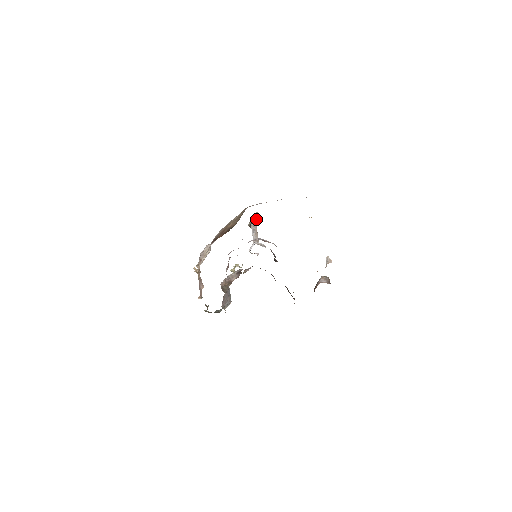
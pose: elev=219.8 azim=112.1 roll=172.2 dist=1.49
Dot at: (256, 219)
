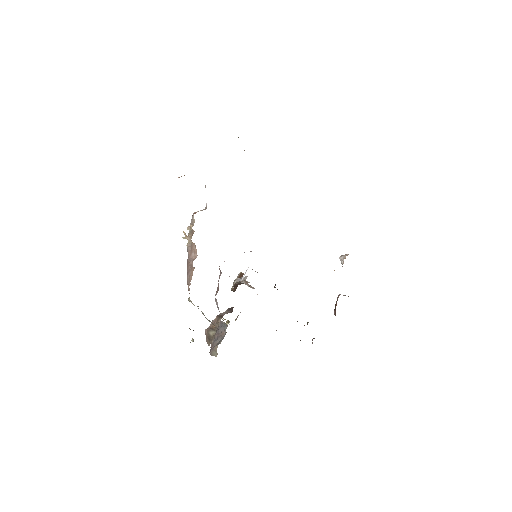
Dot at: occluded
